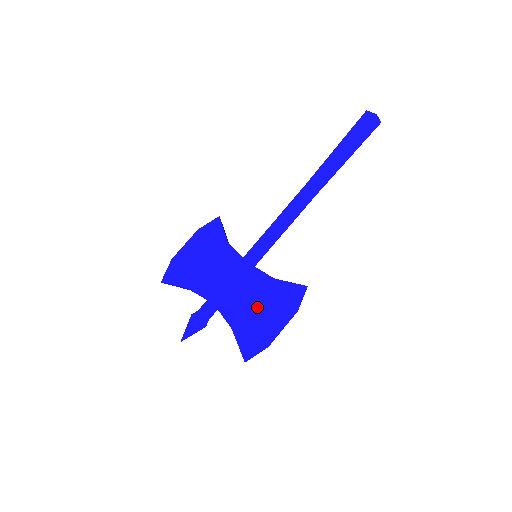
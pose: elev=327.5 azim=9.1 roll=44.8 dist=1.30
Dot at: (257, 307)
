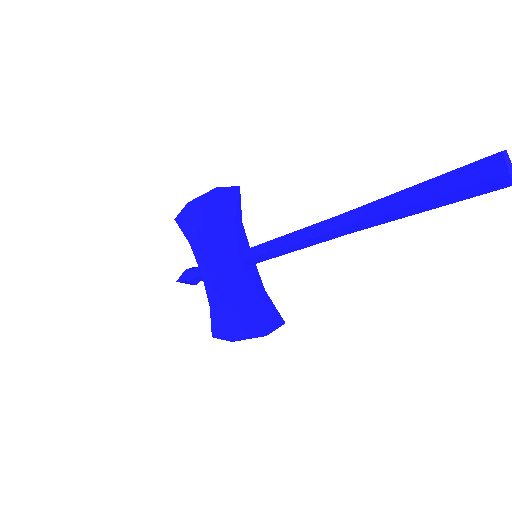
Dot at: (234, 306)
